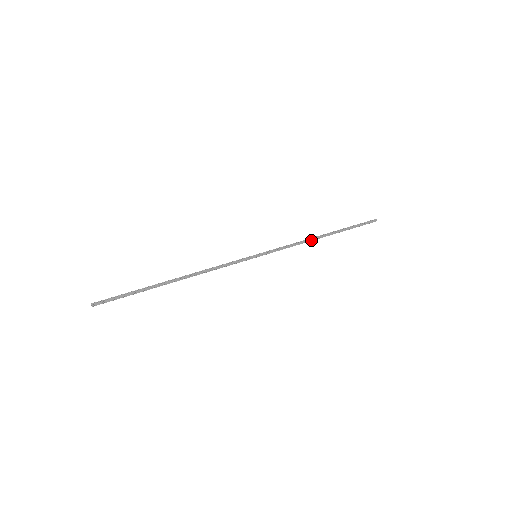
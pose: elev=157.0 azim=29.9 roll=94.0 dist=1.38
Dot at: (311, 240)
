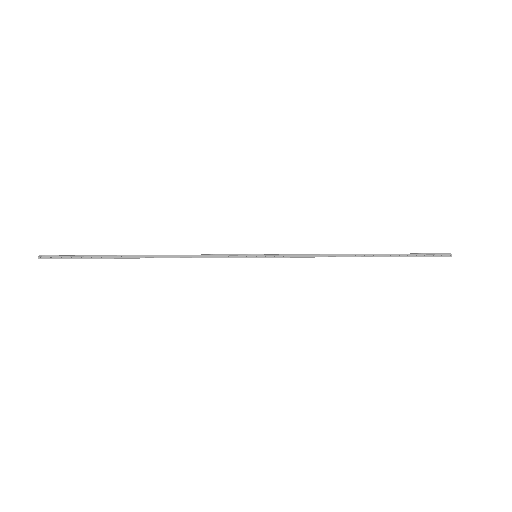
Dot at: (341, 256)
